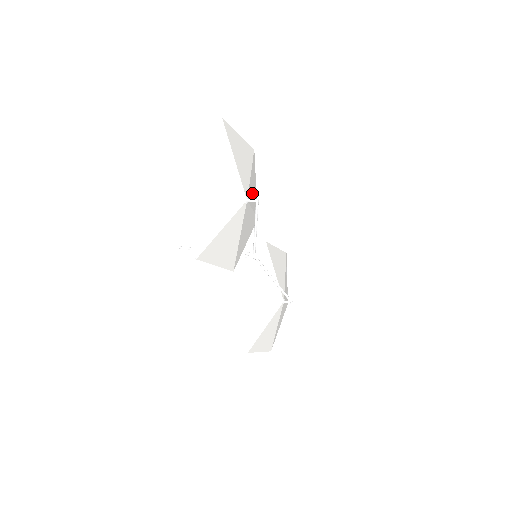
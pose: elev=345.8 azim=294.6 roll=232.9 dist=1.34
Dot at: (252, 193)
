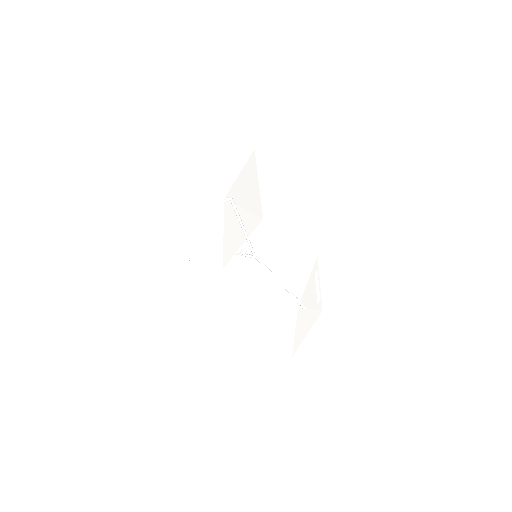
Dot at: (244, 192)
